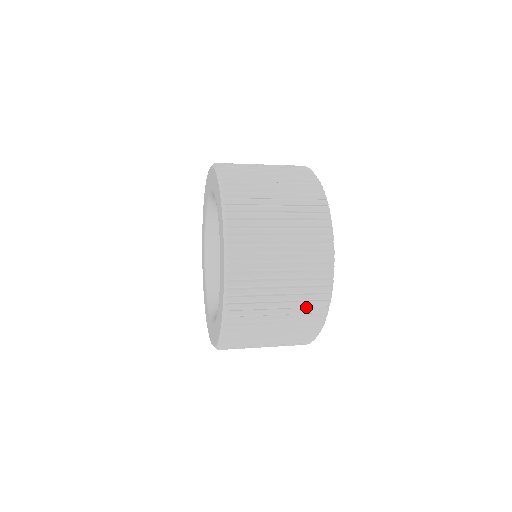
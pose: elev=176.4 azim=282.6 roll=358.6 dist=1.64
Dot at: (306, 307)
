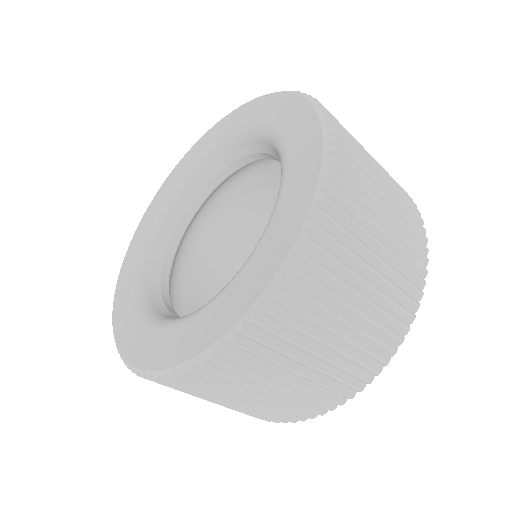
Dot at: occluded
